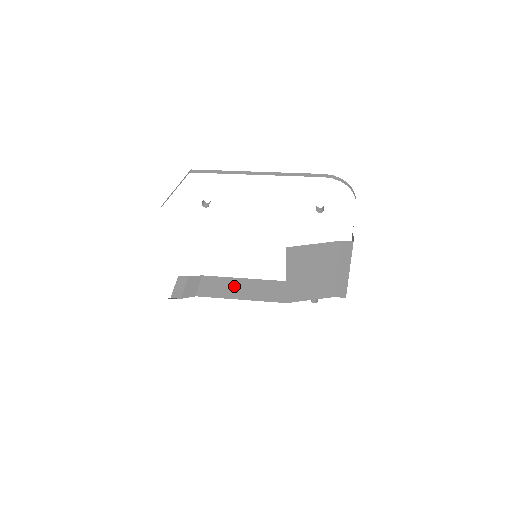
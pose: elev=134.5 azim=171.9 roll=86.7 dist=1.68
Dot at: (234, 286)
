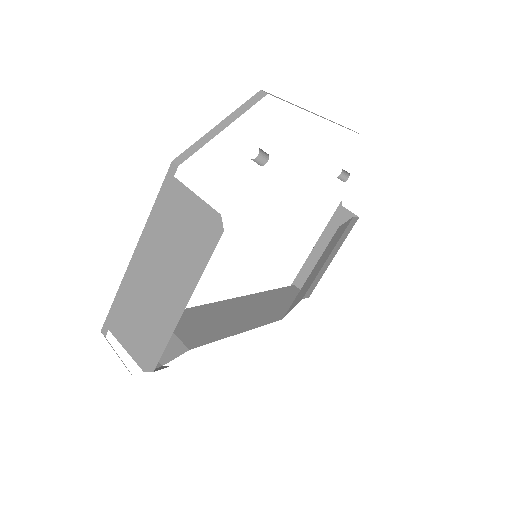
Dot at: (215, 317)
